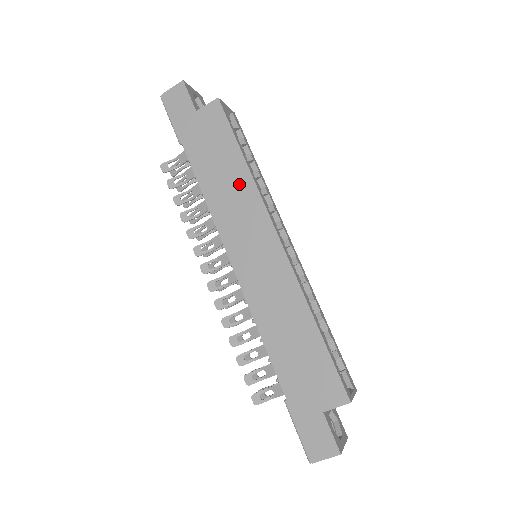
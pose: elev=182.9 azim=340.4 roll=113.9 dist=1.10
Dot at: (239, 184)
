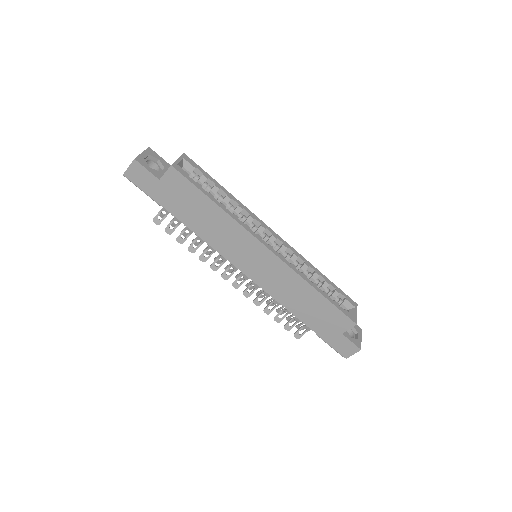
Dot at: (222, 223)
